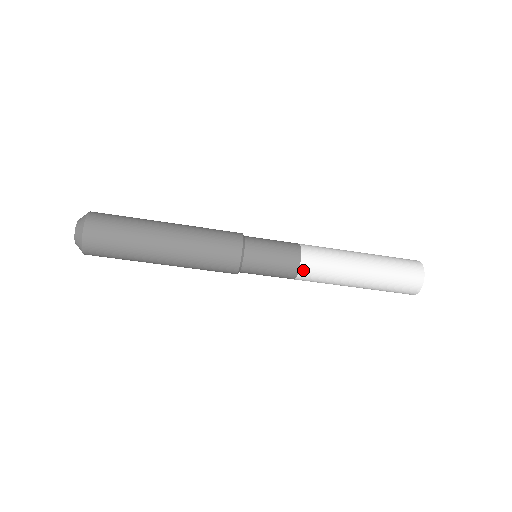
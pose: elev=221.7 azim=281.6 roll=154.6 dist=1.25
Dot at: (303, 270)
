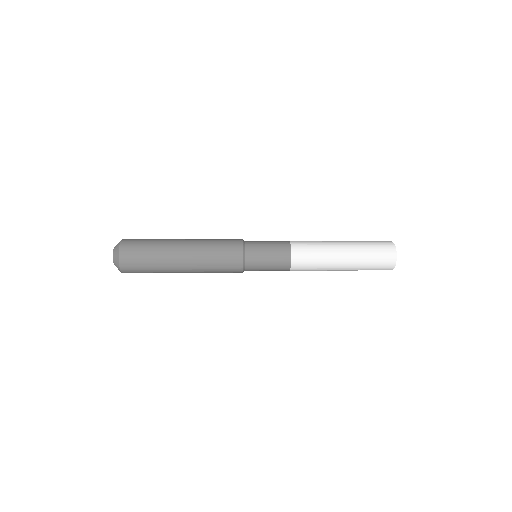
Dot at: (293, 270)
